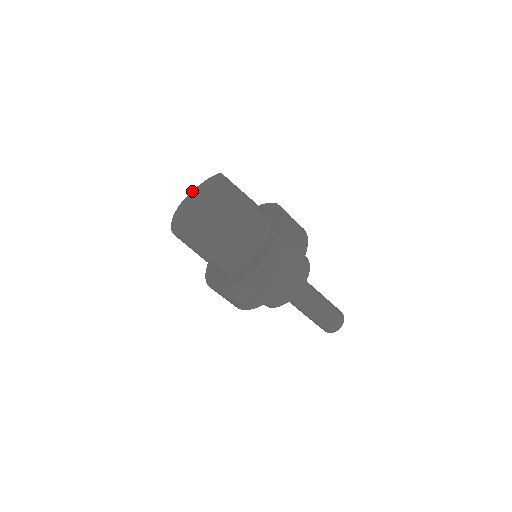
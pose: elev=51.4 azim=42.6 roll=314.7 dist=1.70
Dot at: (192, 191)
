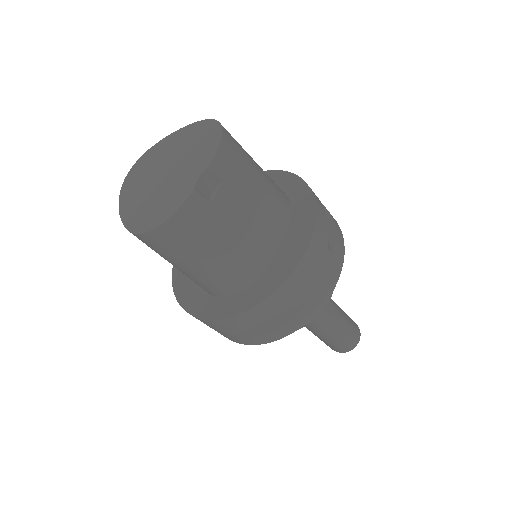
Dot at: (154, 145)
